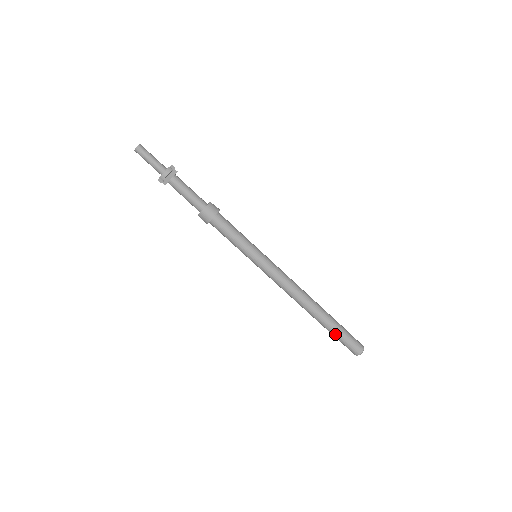
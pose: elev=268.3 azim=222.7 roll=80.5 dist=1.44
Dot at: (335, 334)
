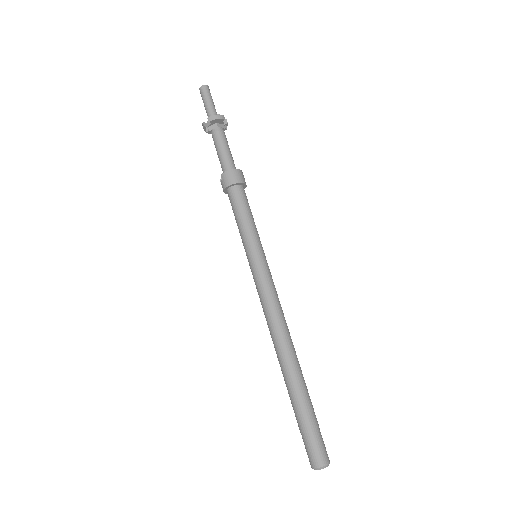
Dot at: (301, 413)
